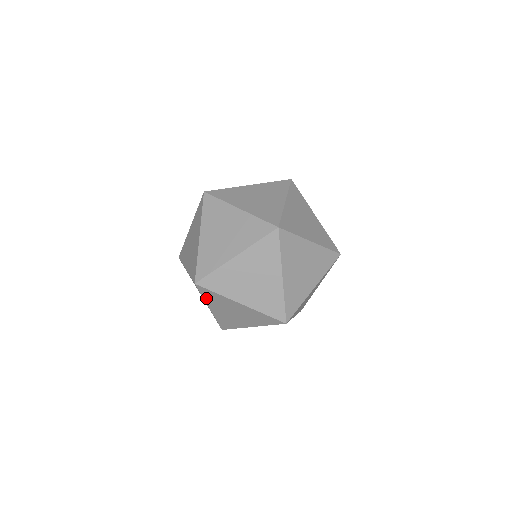
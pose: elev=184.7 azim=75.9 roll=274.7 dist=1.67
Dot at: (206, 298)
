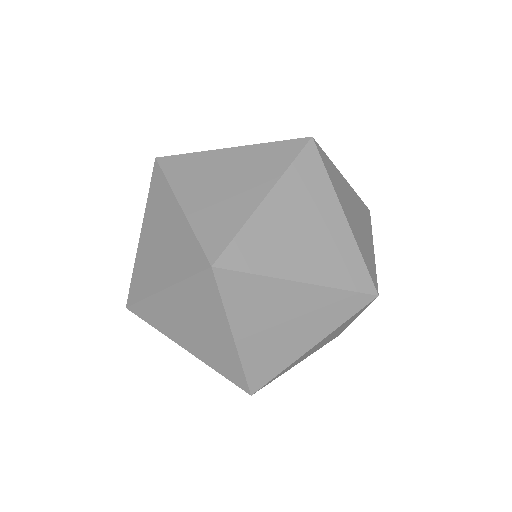
Dot at: (158, 327)
